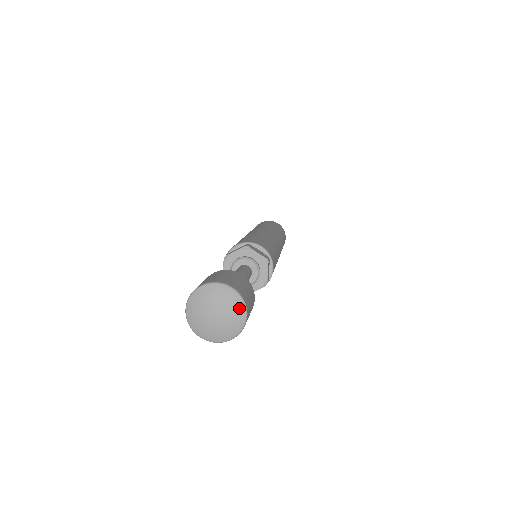
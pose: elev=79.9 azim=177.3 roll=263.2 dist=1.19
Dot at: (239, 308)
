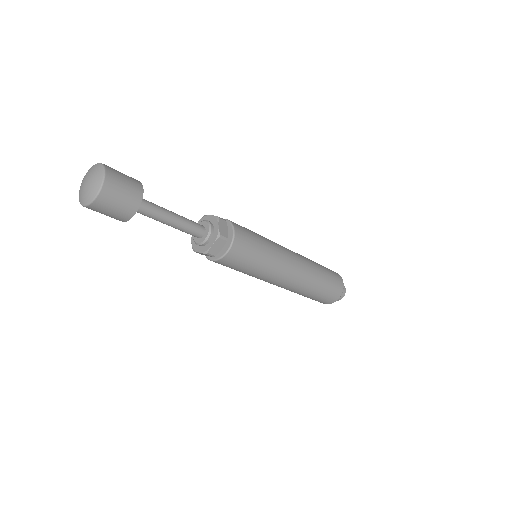
Dot at: (99, 170)
